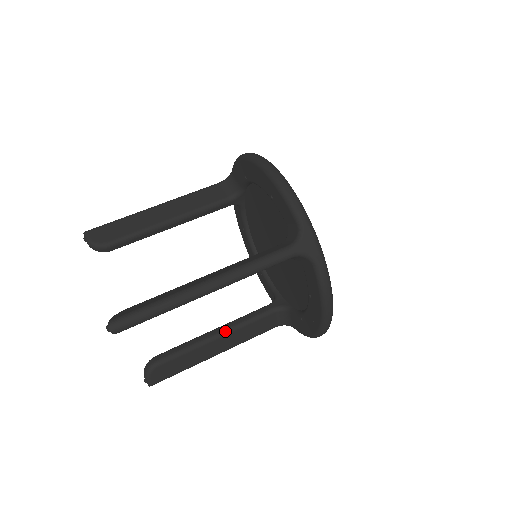
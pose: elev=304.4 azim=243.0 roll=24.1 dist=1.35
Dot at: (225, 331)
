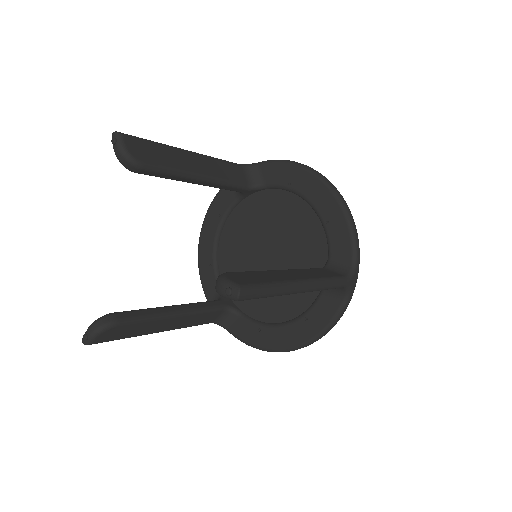
Dot at: occluded
